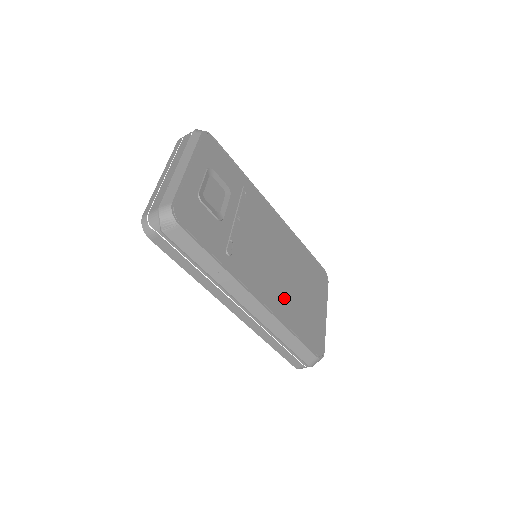
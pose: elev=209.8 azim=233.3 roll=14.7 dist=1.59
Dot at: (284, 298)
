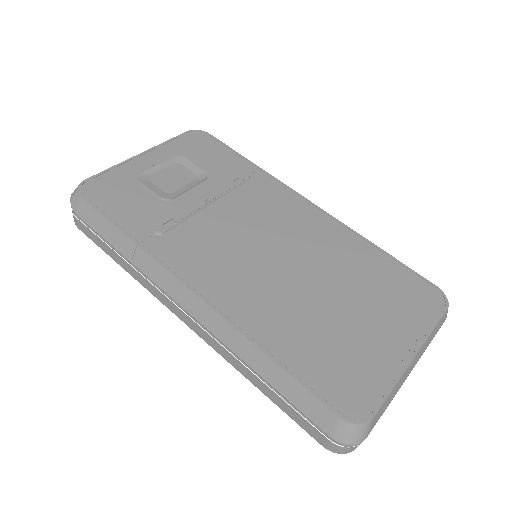
Dot at: (271, 303)
